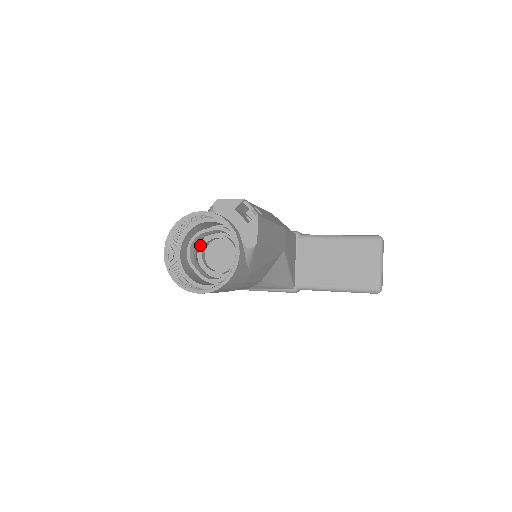
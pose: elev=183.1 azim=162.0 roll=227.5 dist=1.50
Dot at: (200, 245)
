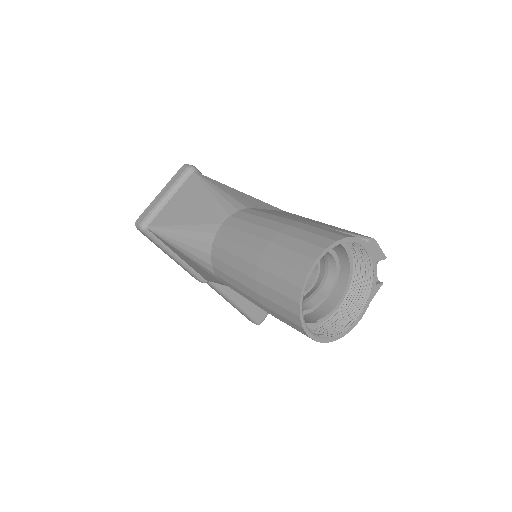
Dot at: occluded
